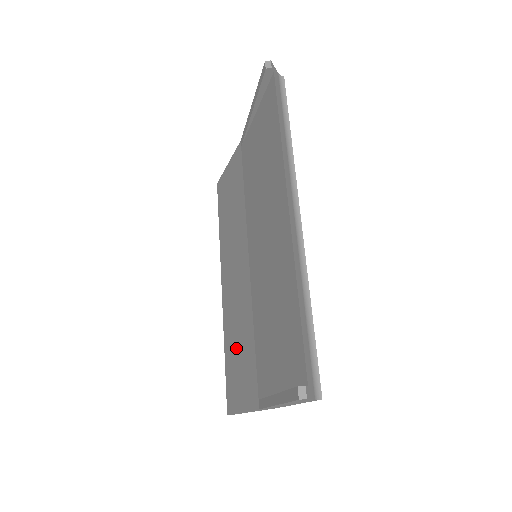
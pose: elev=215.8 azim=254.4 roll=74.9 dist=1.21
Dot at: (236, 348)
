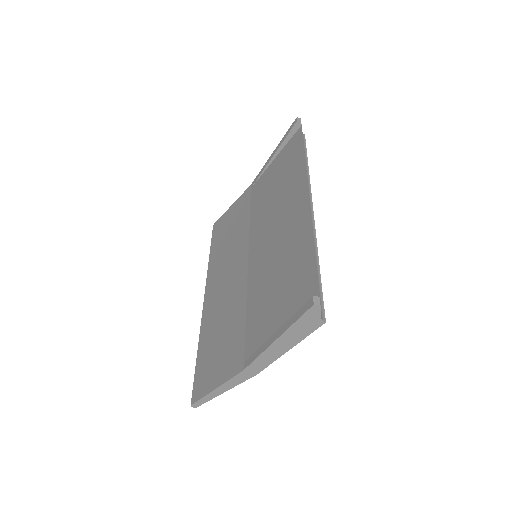
Dot at: (217, 337)
